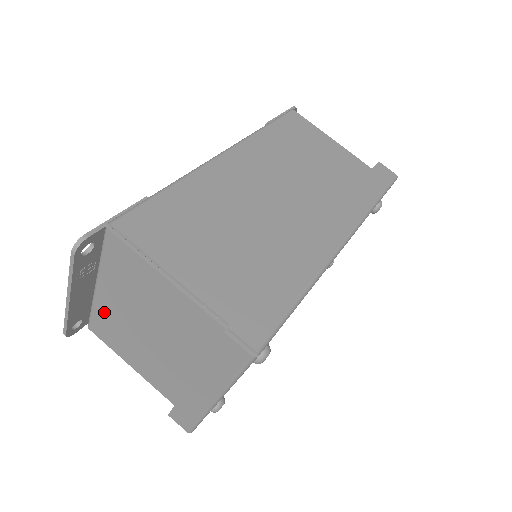
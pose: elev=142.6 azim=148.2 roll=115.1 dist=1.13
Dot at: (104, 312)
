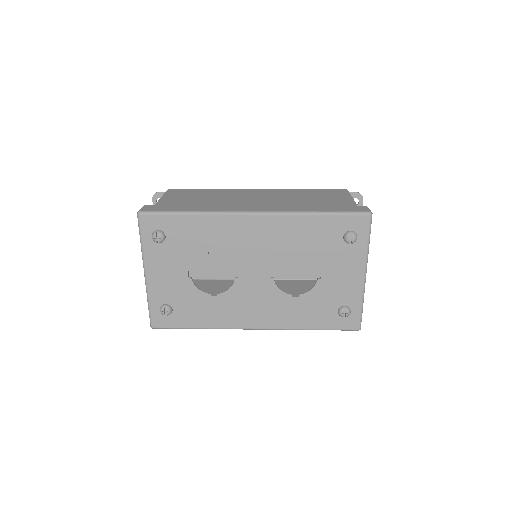
Dot at: occluded
